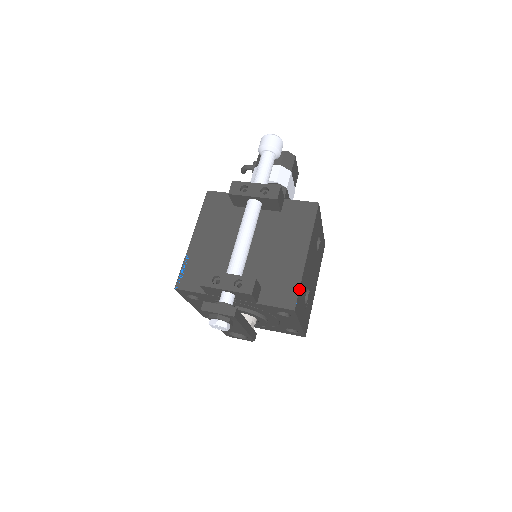
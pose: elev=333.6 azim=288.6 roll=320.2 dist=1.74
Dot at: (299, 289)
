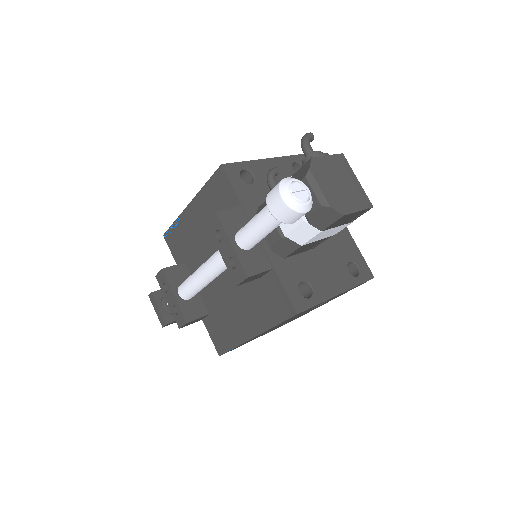
Dot at: occluded
